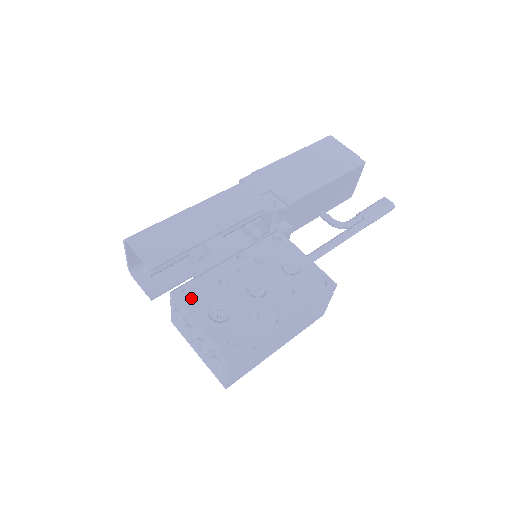
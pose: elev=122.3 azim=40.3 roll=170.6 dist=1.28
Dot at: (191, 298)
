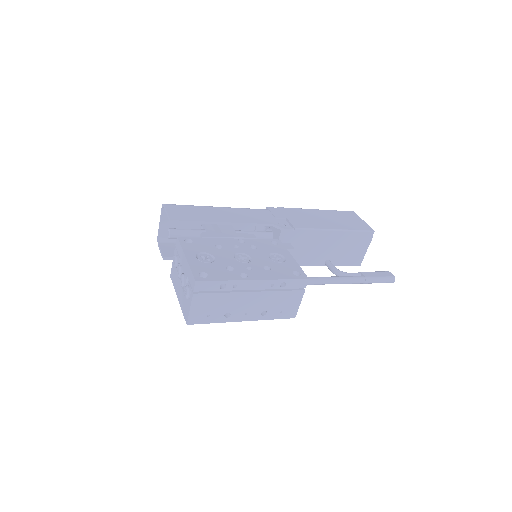
Dot at: (189, 244)
